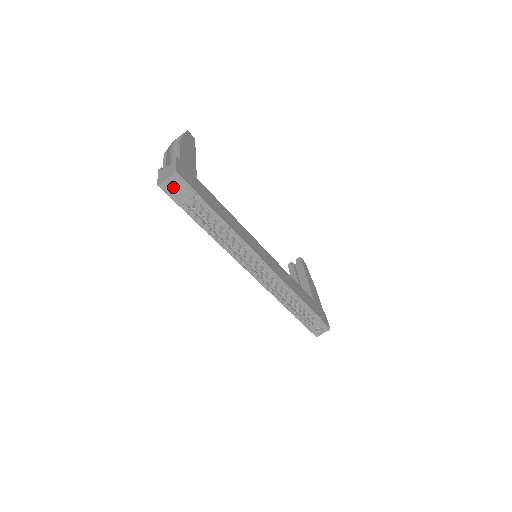
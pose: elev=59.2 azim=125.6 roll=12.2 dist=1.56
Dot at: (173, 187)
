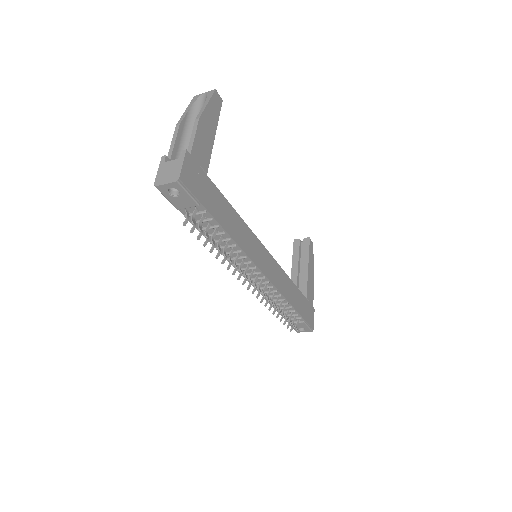
Dot at: (173, 189)
